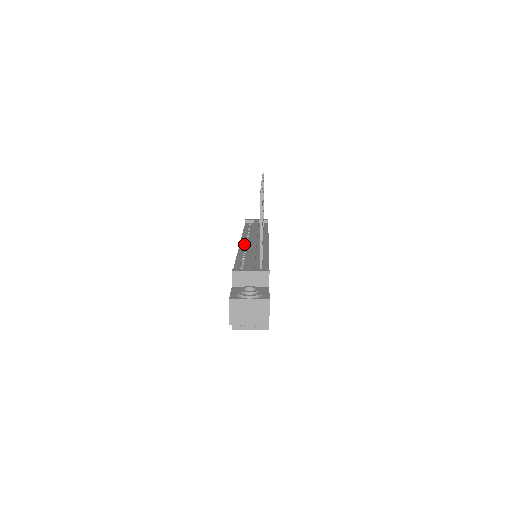
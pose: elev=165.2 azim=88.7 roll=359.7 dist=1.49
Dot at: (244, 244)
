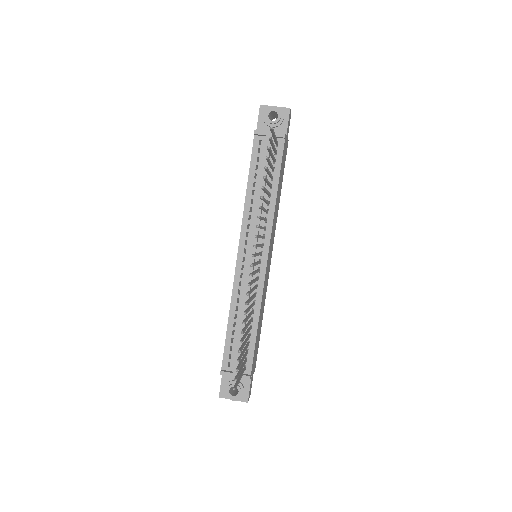
Dot at: (240, 266)
